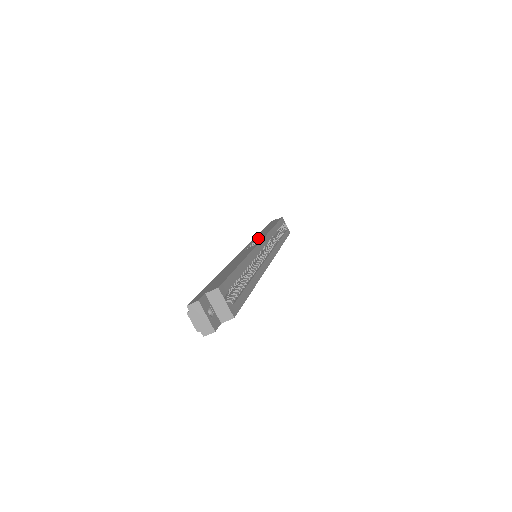
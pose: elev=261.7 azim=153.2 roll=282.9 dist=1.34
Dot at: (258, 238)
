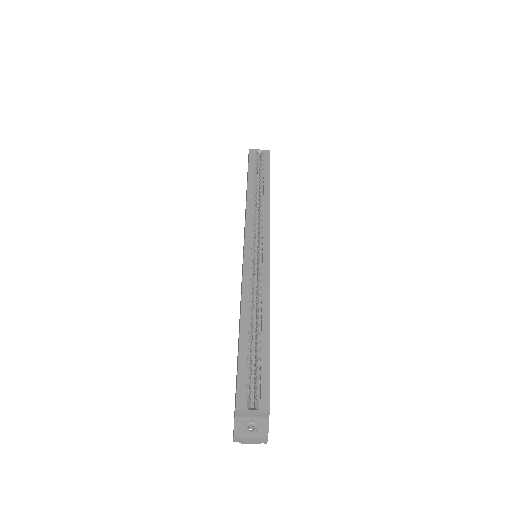
Dot at: (244, 230)
